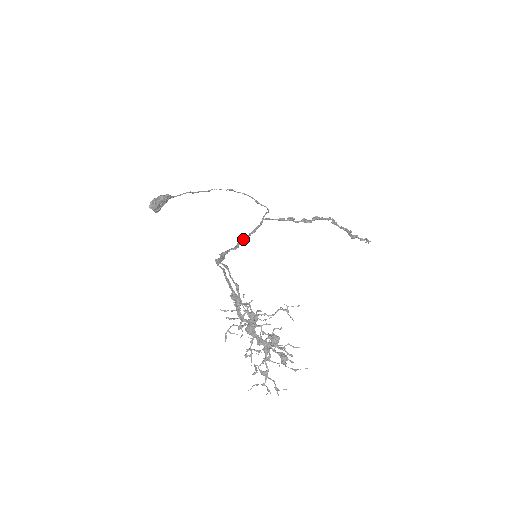
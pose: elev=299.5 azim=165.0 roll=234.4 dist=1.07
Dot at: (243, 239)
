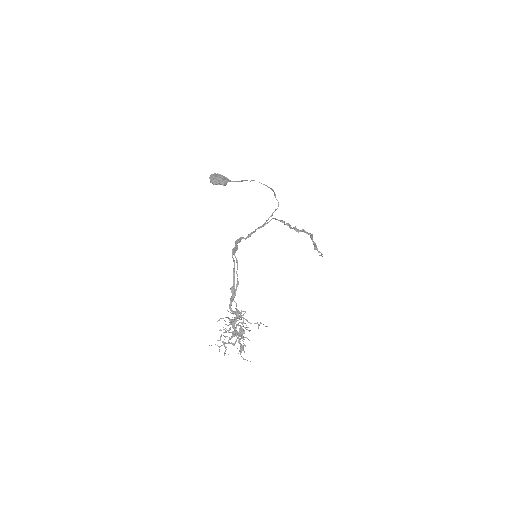
Dot at: occluded
